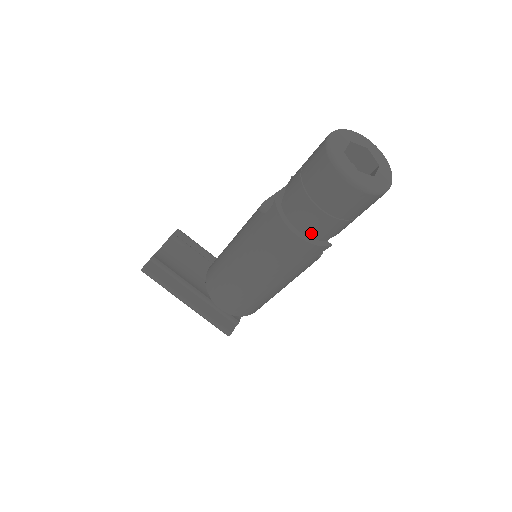
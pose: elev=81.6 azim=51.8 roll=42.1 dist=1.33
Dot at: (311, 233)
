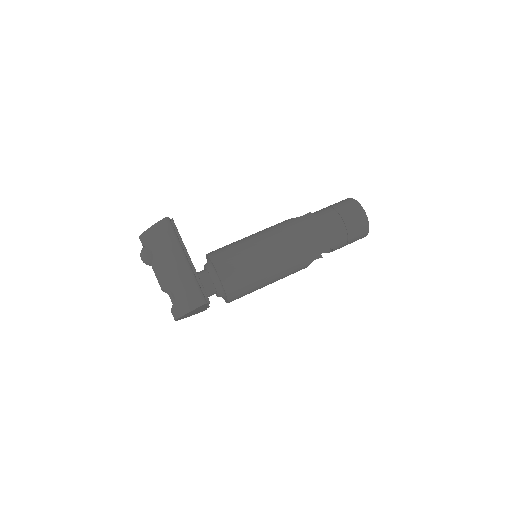
Dot at: (328, 233)
